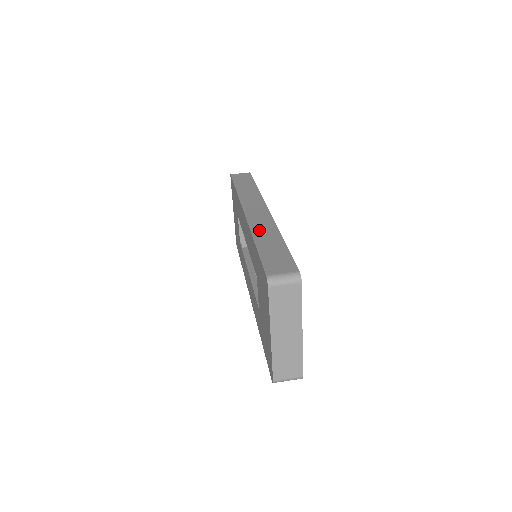
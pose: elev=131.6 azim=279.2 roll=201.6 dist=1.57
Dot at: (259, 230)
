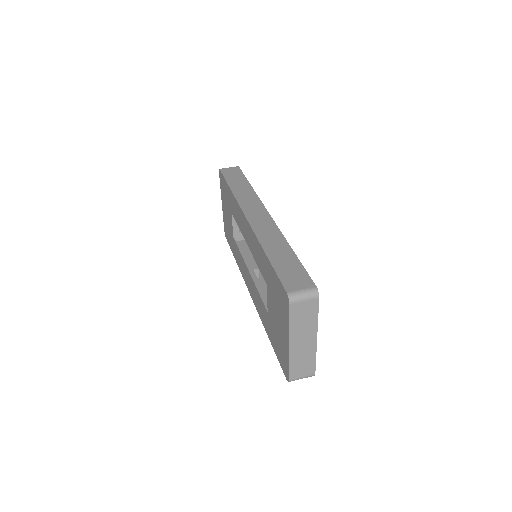
Dot at: (266, 239)
